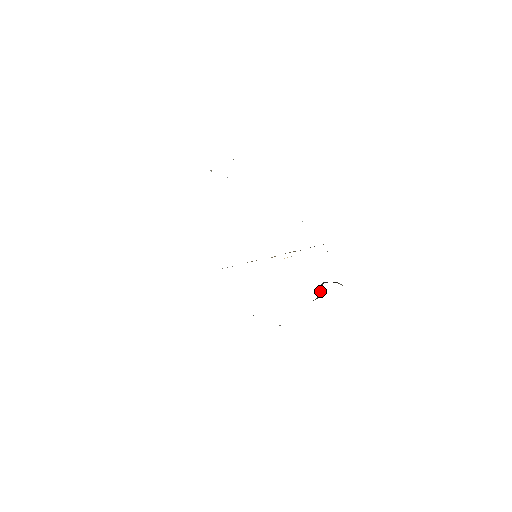
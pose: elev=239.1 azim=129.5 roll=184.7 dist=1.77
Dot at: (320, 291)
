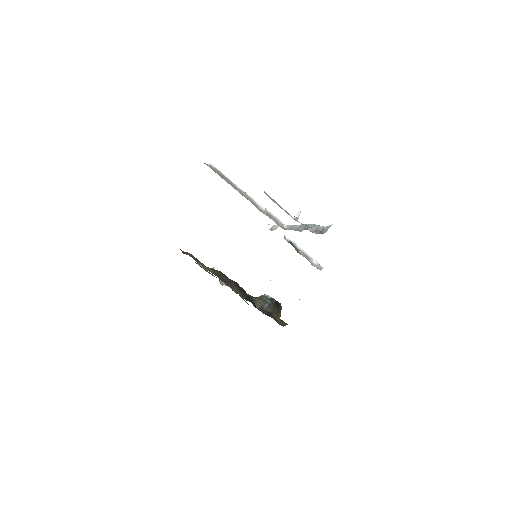
Dot at: (265, 308)
